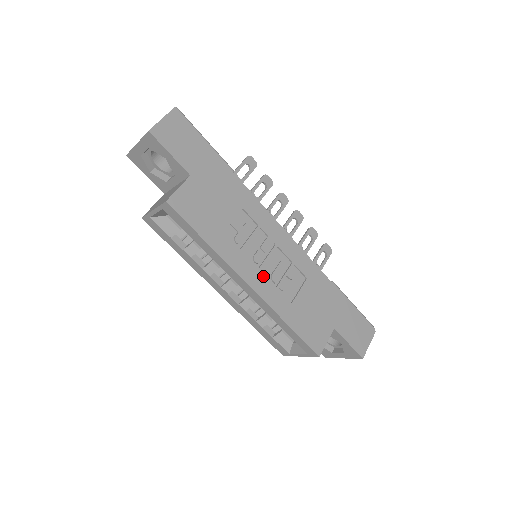
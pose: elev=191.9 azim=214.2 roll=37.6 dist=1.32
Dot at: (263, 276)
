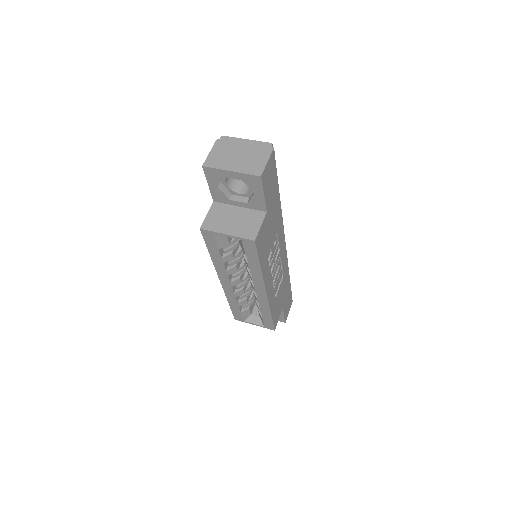
Dot at: (272, 283)
